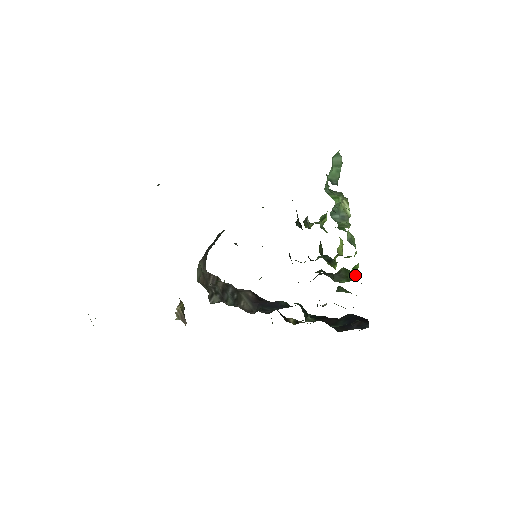
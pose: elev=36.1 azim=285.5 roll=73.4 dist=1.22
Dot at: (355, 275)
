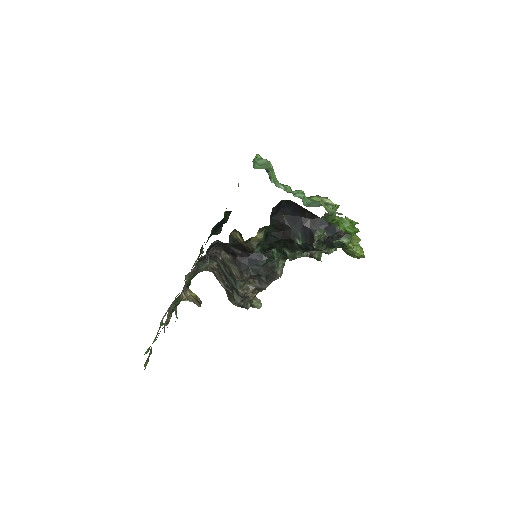
Dot at: (352, 230)
